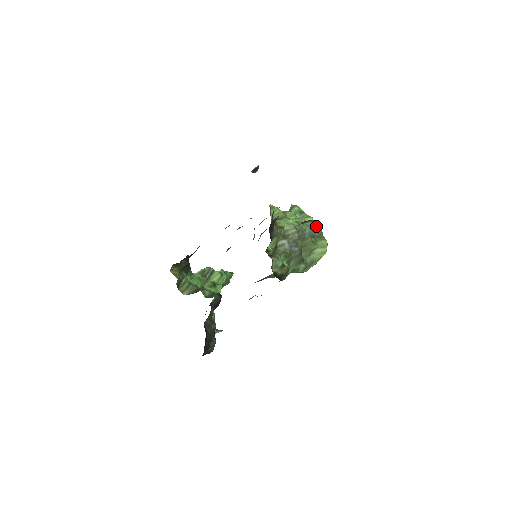
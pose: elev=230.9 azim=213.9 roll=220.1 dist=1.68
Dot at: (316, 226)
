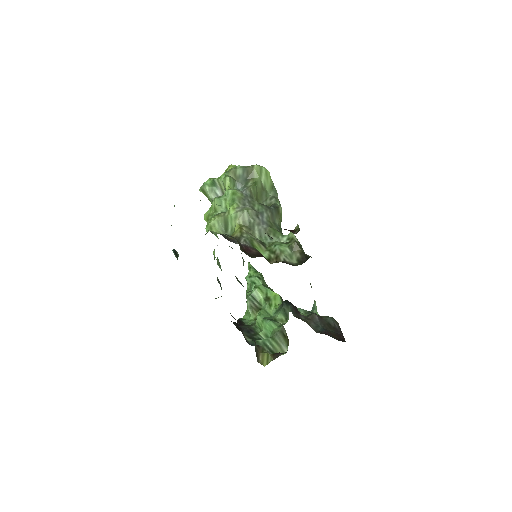
Dot at: (235, 172)
